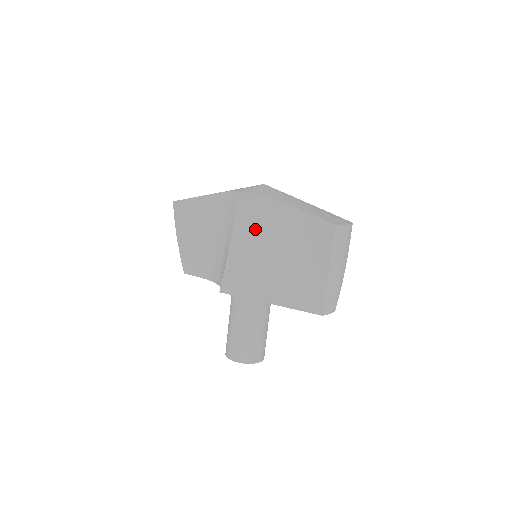
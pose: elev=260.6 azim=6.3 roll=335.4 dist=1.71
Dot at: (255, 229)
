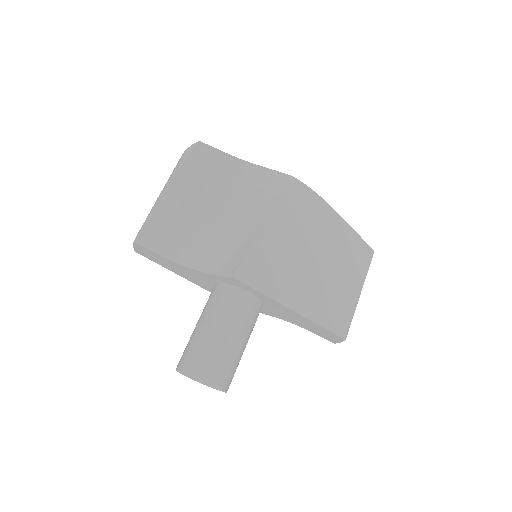
Dot at: (298, 221)
